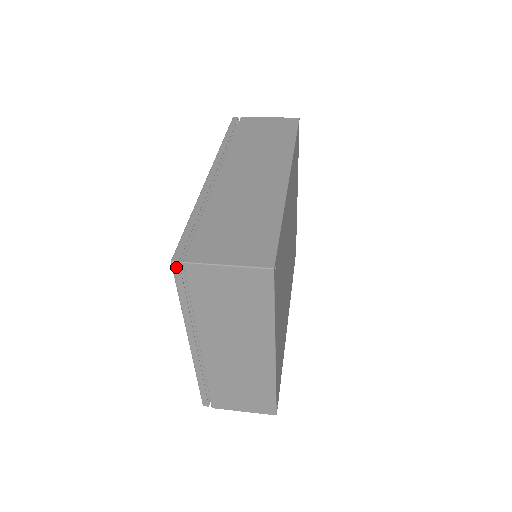
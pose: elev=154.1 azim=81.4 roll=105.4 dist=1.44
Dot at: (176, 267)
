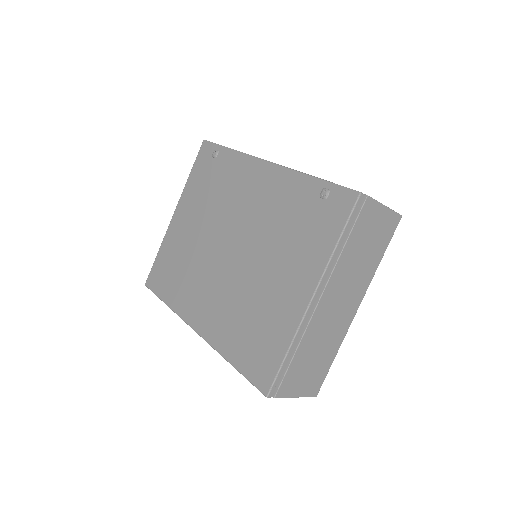
Dot at: (360, 199)
